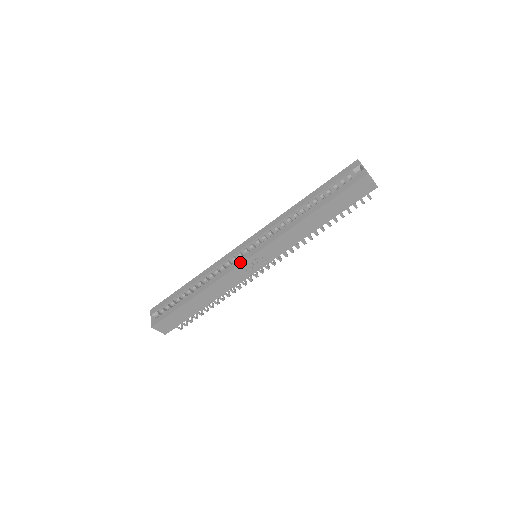
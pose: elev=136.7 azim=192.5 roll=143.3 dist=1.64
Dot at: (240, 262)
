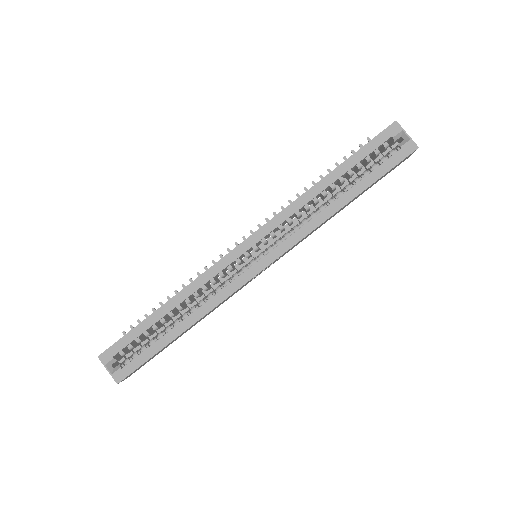
Dot at: (249, 277)
